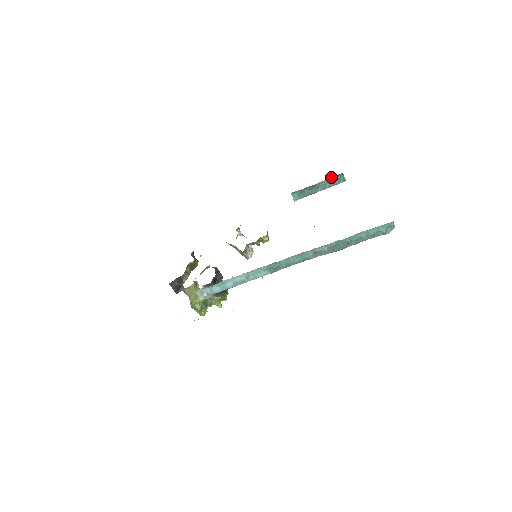
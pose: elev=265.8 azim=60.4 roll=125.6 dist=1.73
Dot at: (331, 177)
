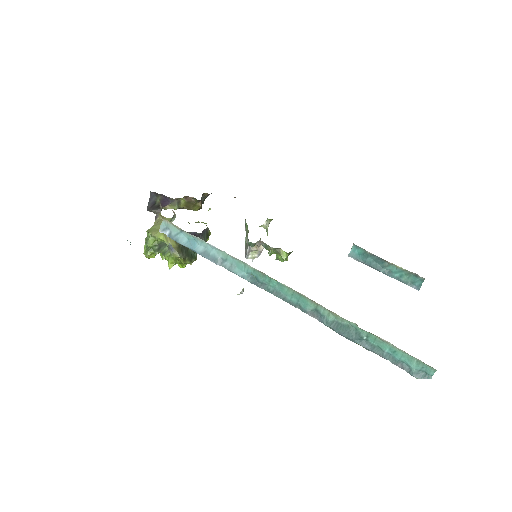
Dot at: occluded
